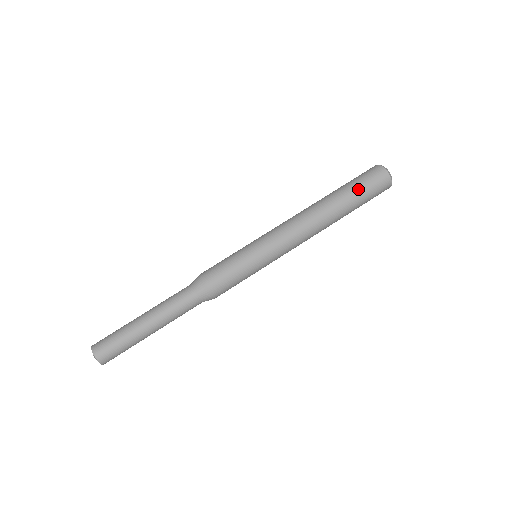
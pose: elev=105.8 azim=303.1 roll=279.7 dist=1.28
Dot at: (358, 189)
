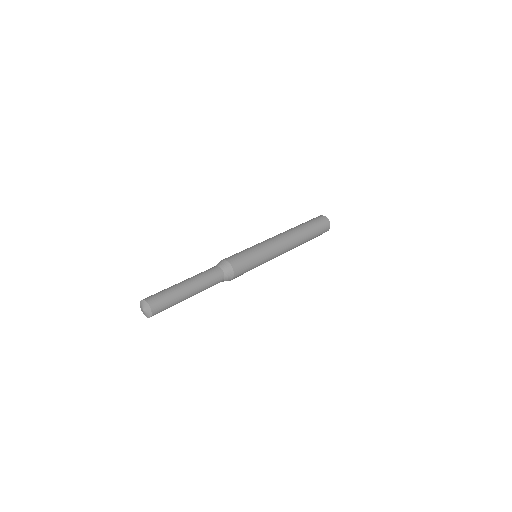
Dot at: (311, 222)
